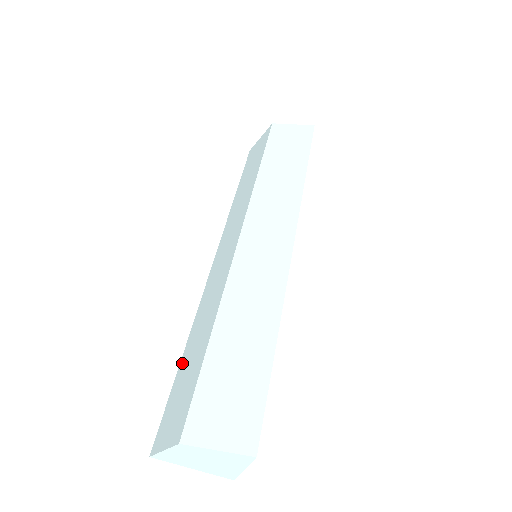
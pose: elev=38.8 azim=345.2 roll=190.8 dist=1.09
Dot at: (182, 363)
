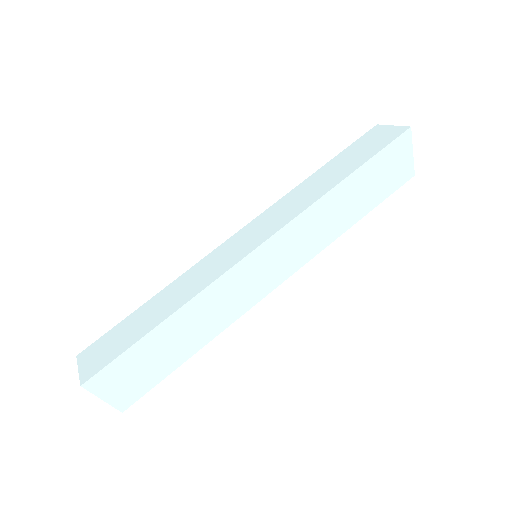
Dot at: occluded
